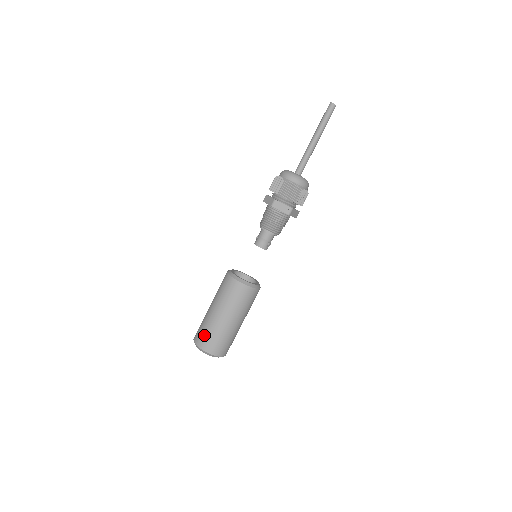
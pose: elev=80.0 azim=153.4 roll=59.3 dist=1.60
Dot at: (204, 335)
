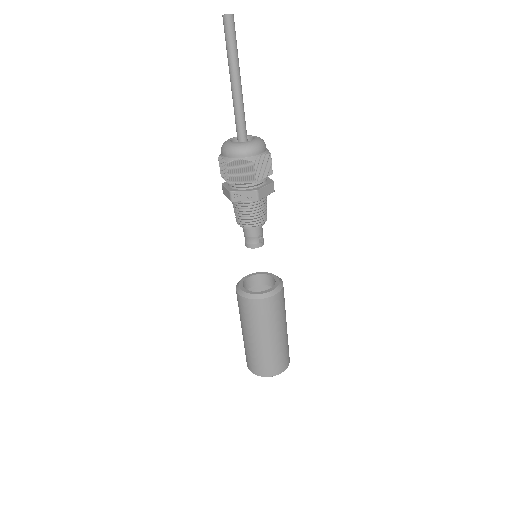
Dot at: (251, 361)
